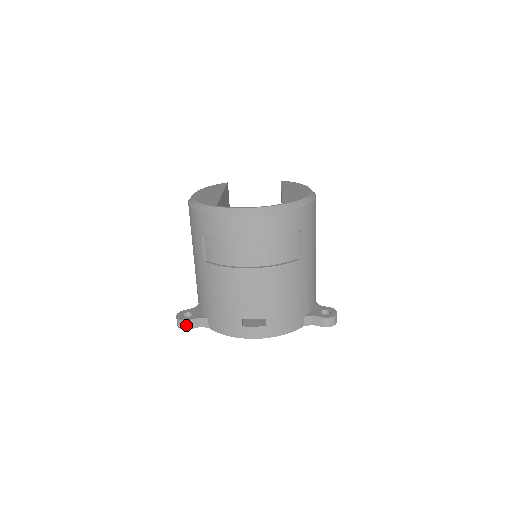
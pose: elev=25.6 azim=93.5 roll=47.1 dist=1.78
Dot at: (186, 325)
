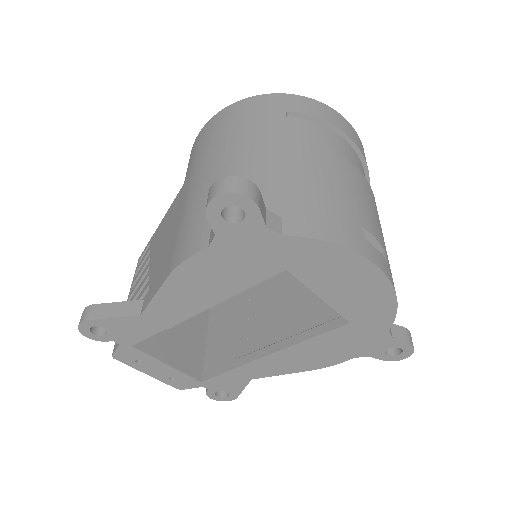
Dot at: (255, 193)
